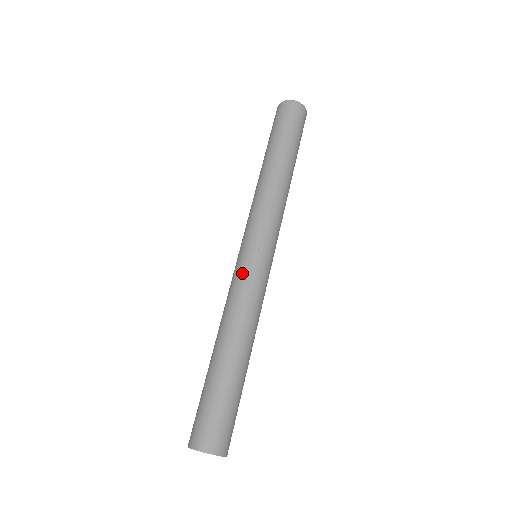
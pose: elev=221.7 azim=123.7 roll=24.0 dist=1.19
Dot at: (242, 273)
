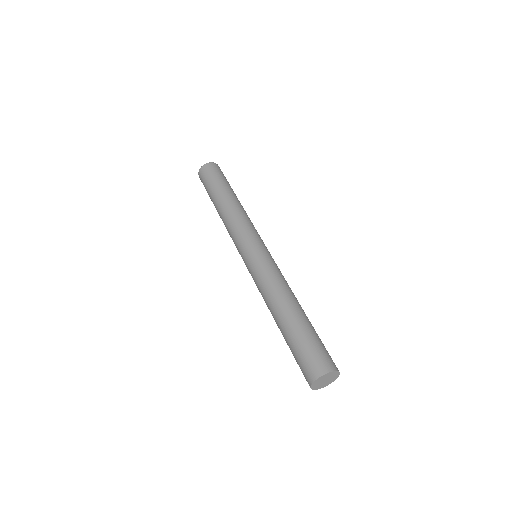
Dot at: (265, 261)
